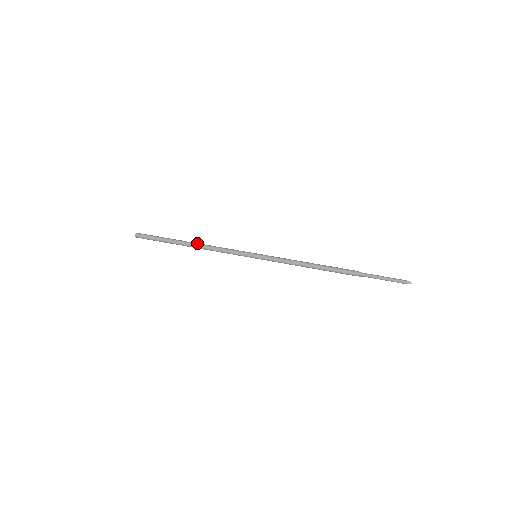
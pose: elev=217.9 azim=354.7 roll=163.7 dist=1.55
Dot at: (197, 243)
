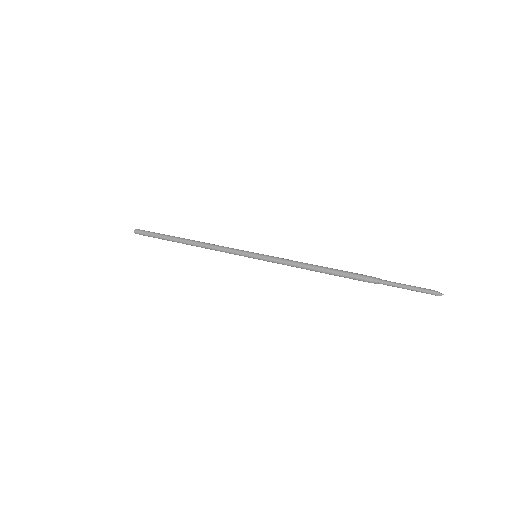
Dot at: (193, 242)
